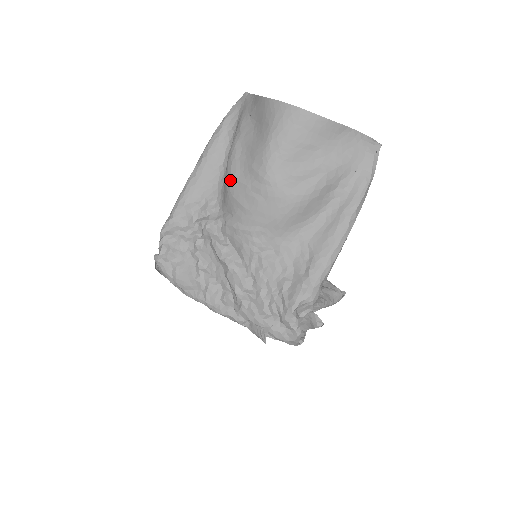
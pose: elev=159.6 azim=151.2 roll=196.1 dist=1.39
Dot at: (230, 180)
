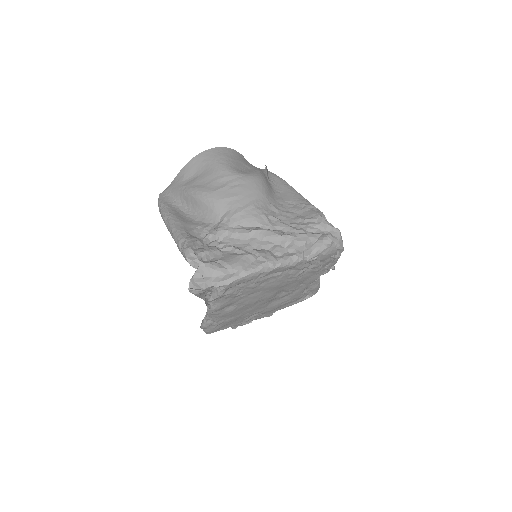
Dot at: (210, 195)
